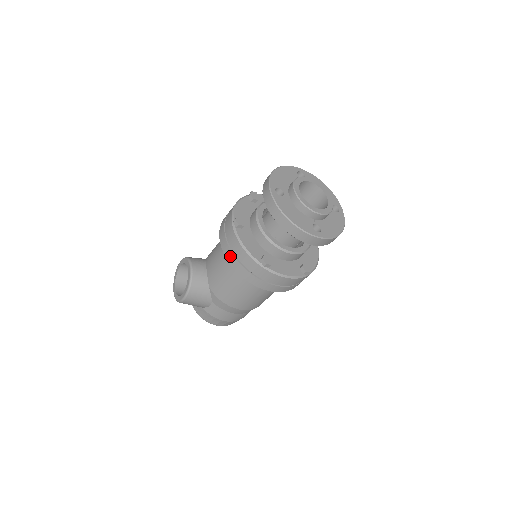
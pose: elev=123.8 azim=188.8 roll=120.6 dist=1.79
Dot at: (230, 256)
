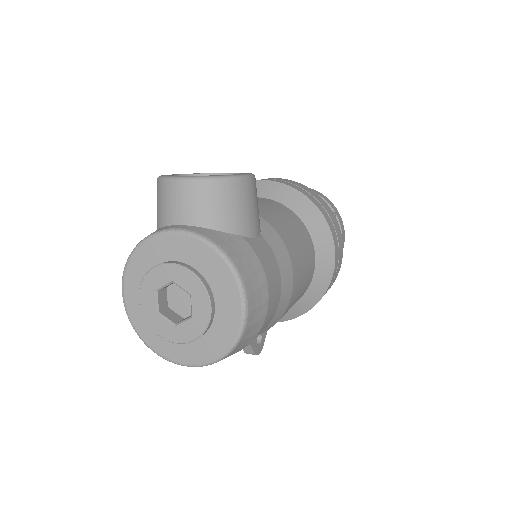
Dot at: (297, 187)
